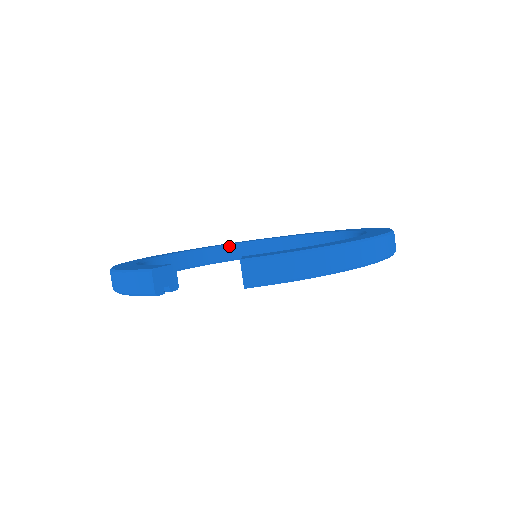
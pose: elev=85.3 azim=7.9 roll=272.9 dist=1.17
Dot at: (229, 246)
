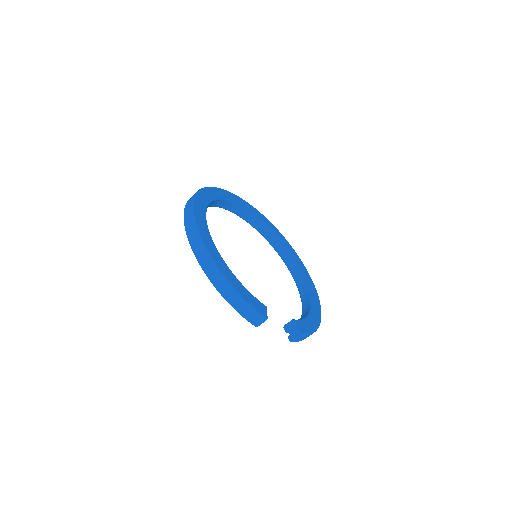
Dot at: (222, 200)
